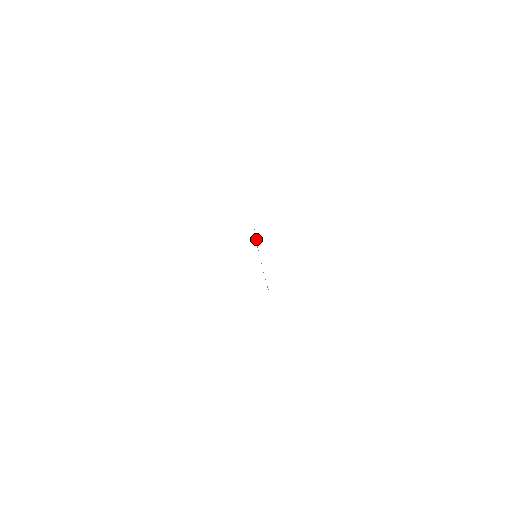
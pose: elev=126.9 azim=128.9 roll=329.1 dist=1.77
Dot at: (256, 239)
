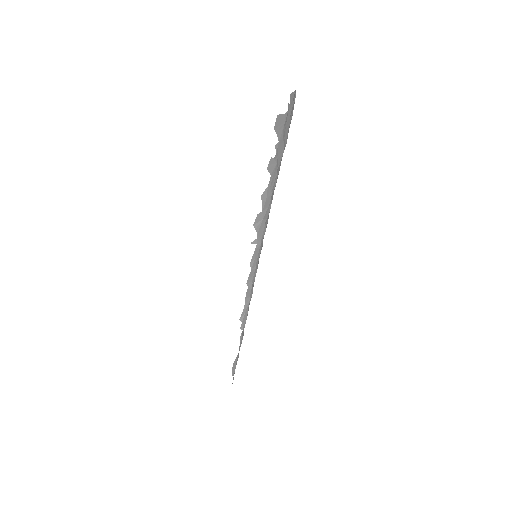
Dot at: (263, 219)
